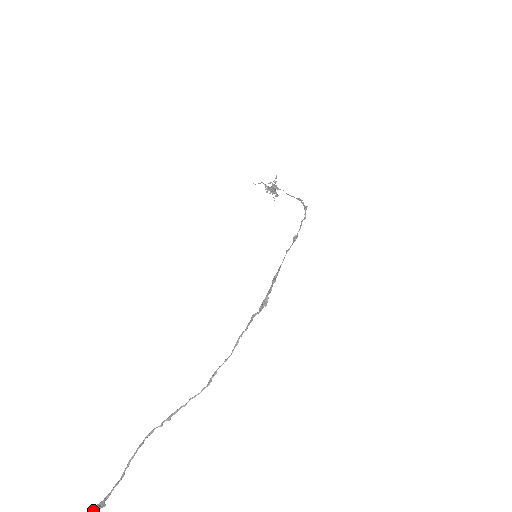
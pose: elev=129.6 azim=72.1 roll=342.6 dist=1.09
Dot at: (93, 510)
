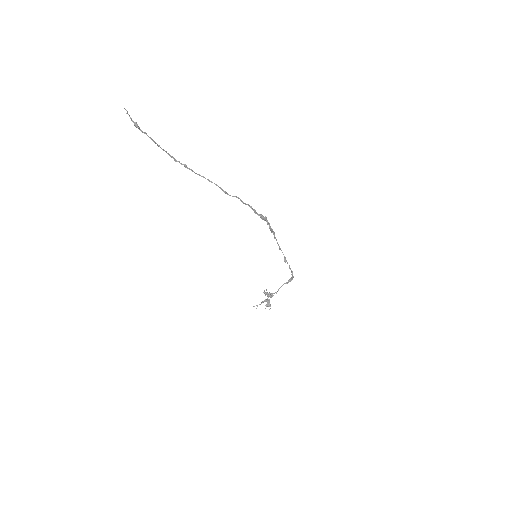
Dot at: (133, 122)
